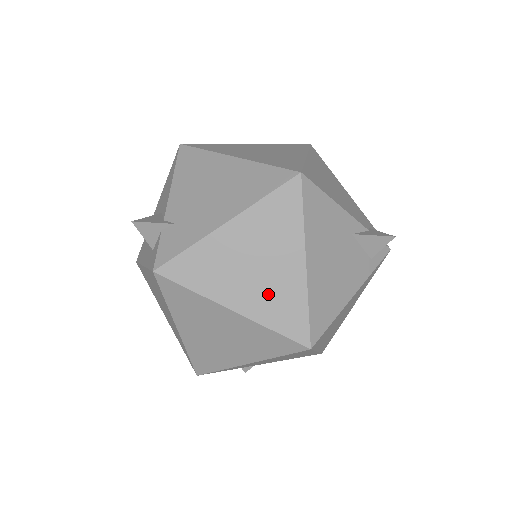
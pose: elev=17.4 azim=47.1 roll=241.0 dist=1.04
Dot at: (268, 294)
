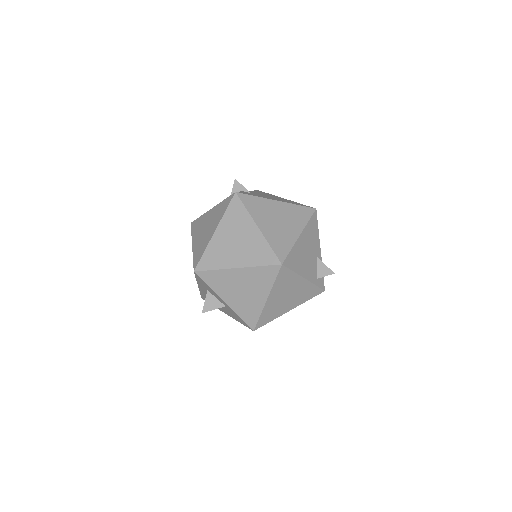
Dot at: (277, 233)
